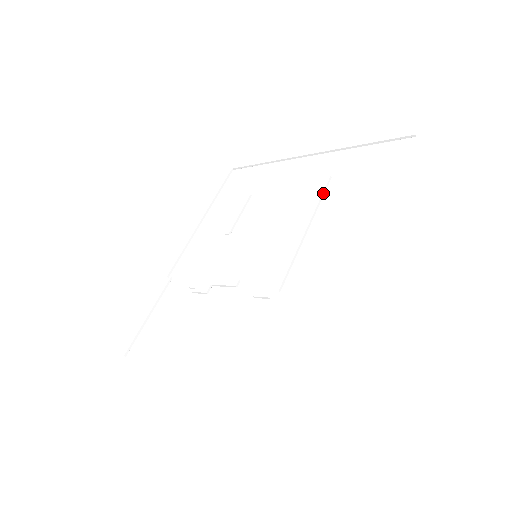
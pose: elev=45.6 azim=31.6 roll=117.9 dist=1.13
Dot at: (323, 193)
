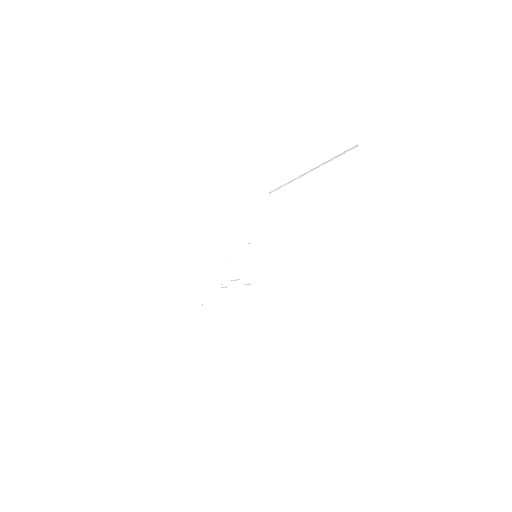
Dot at: (300, 202)
